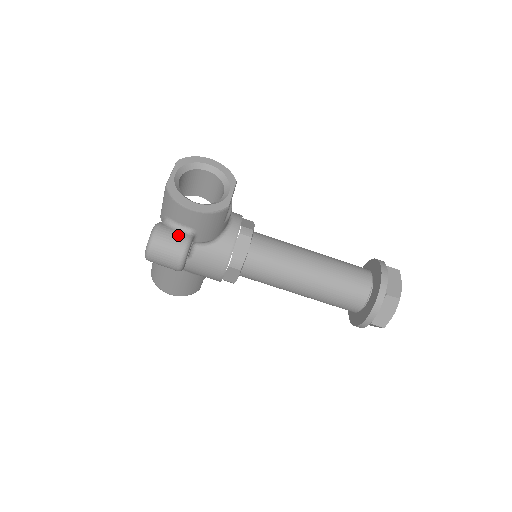
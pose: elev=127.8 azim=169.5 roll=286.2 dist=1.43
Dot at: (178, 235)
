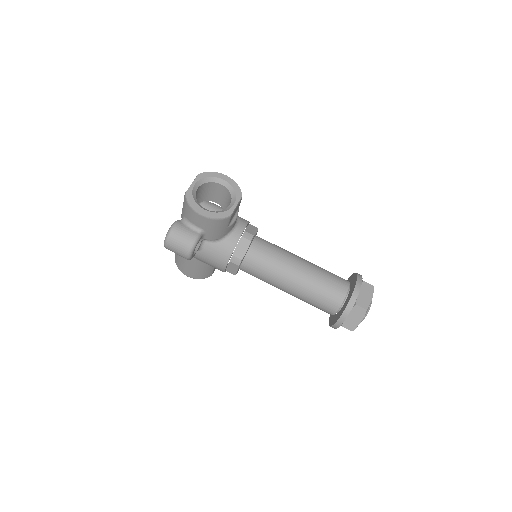
Dot at: (190, 232)
